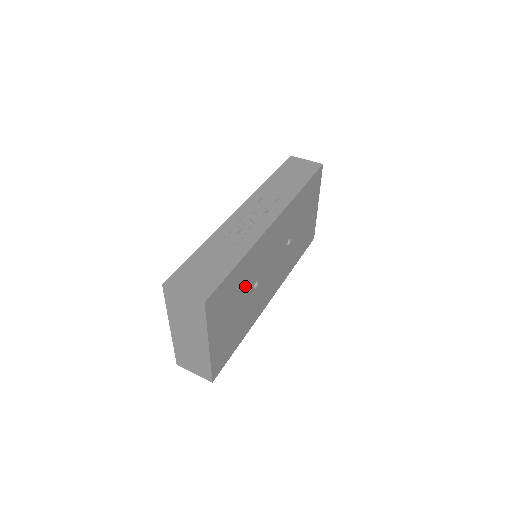
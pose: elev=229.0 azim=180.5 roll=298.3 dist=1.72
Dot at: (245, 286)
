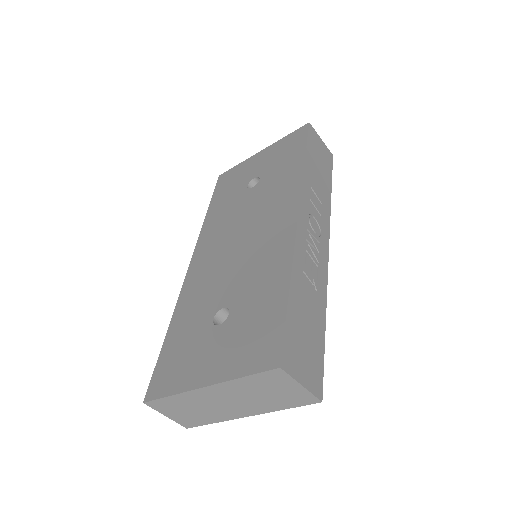
Dot at: occluded
